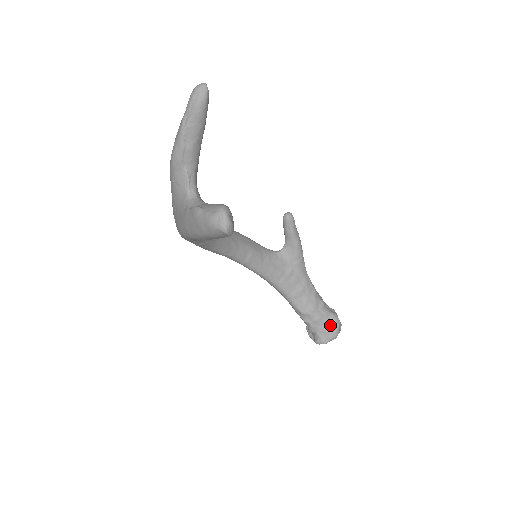
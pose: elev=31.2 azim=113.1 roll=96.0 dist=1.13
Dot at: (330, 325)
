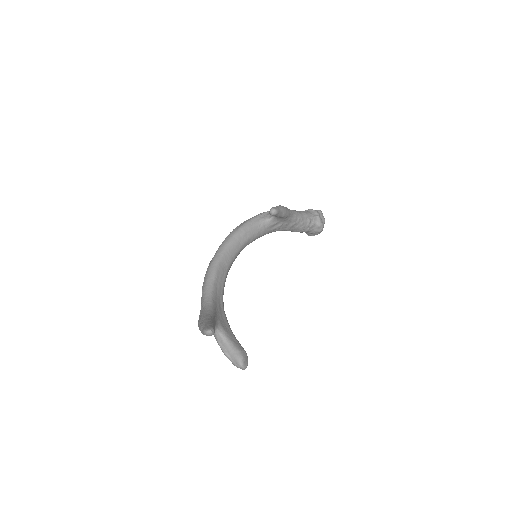
Dot at: (316, 230)
